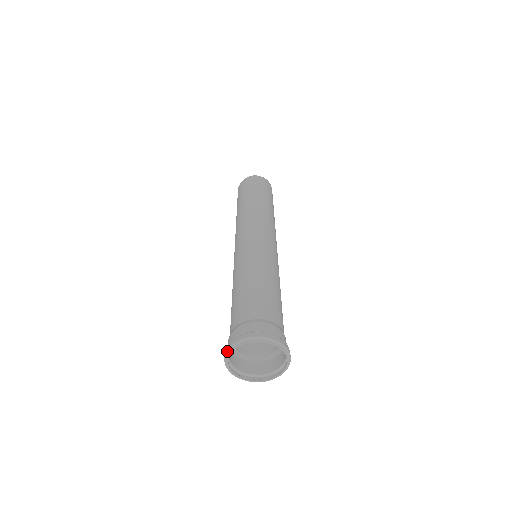
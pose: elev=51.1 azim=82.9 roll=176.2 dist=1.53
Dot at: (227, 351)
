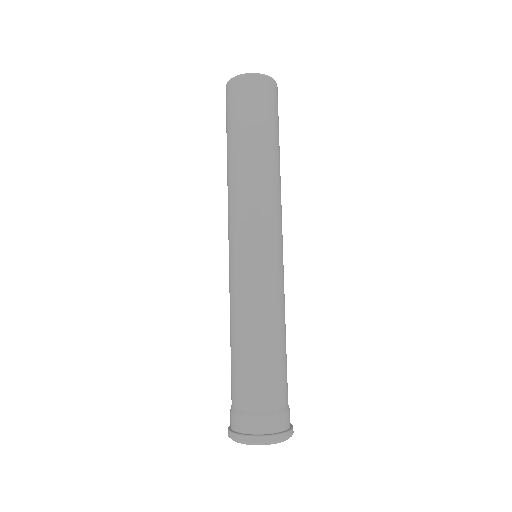
Dot at: occluded
